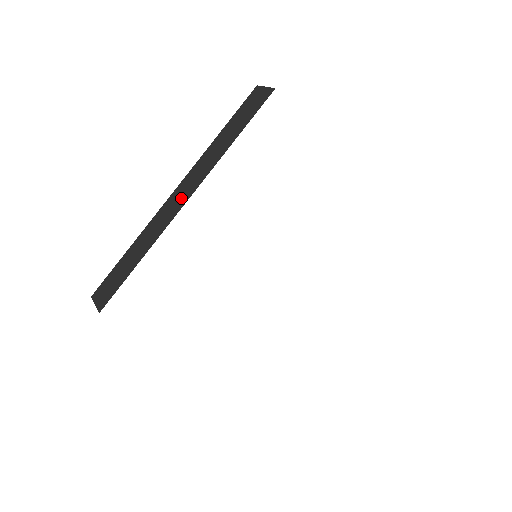
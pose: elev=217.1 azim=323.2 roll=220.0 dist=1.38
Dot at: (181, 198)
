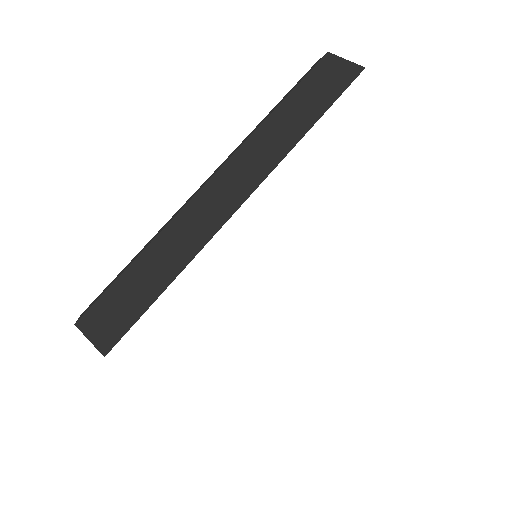
Dot at: (229, 195)
